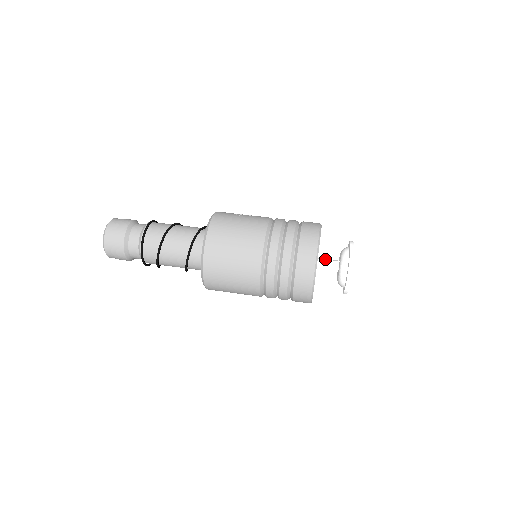
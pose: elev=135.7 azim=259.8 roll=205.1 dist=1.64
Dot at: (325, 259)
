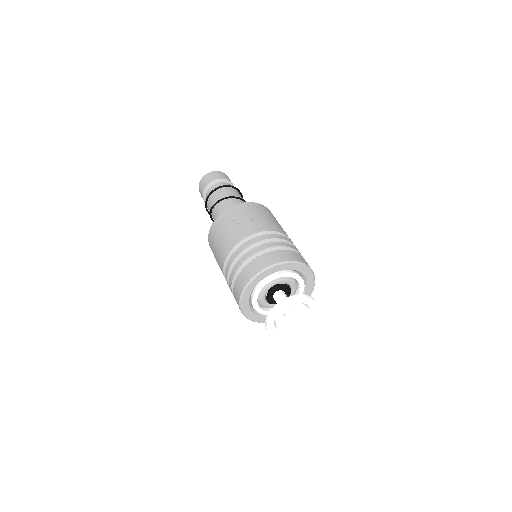
Dot at: (279, 296)
